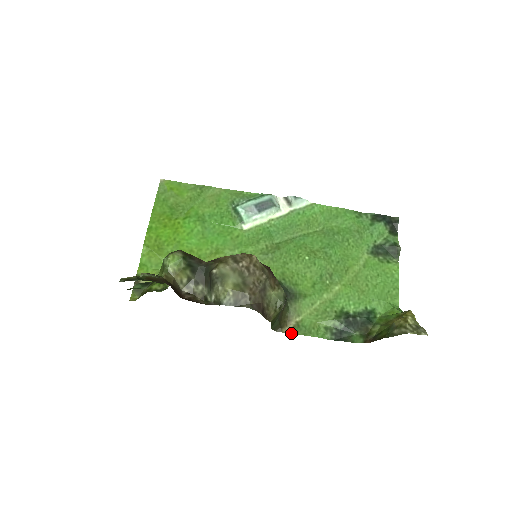
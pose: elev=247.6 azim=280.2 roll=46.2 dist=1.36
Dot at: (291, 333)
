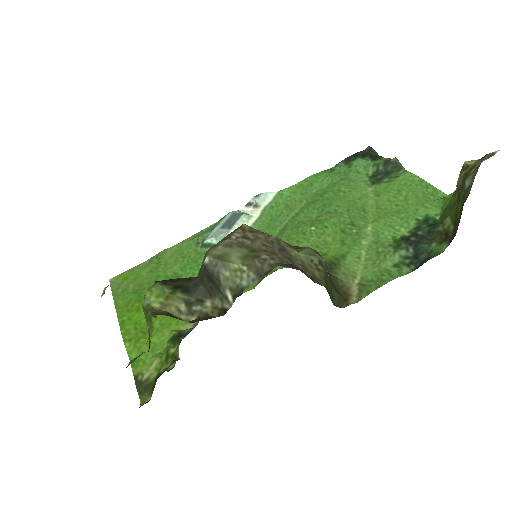
Dot at: (362, 298)
